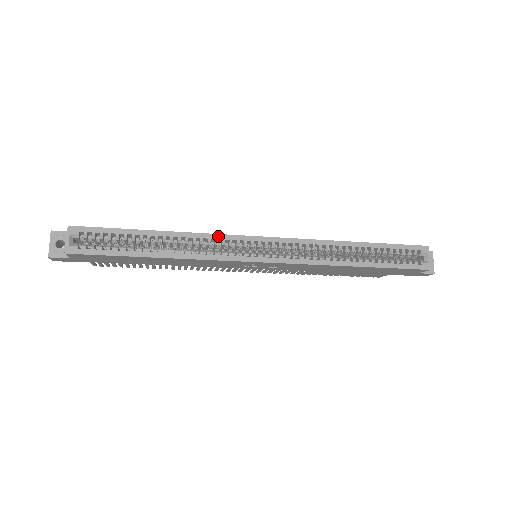
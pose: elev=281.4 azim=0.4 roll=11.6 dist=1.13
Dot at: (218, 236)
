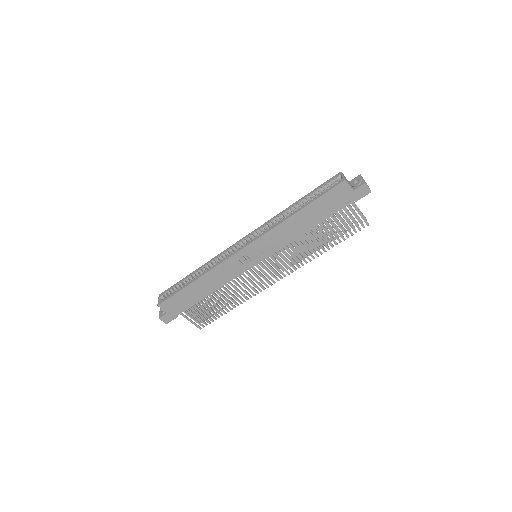
Dot at: (221, 254)
